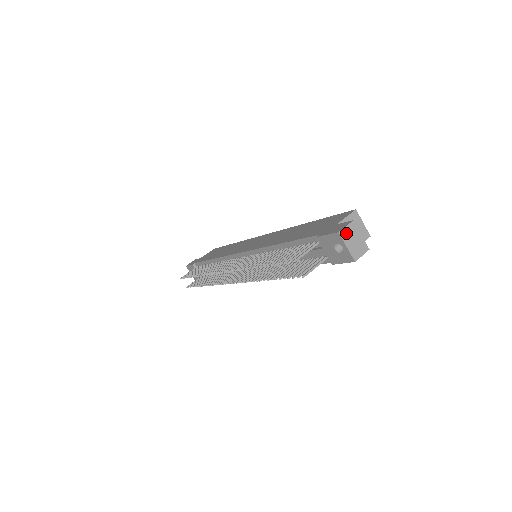
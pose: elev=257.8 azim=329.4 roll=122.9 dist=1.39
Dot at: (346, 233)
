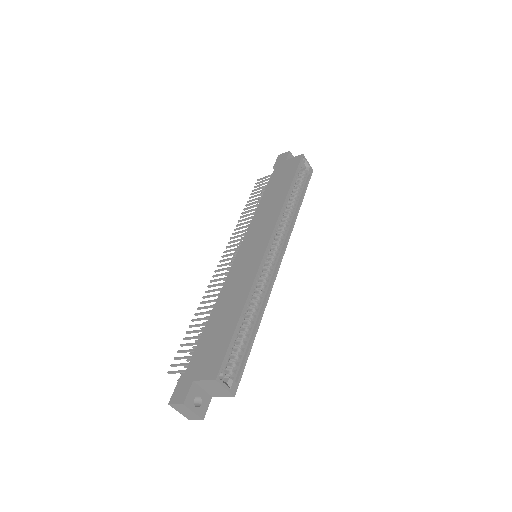
Dot at: (176, 407)
